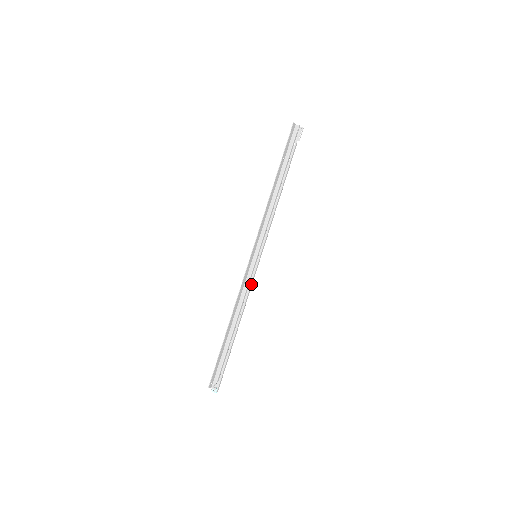
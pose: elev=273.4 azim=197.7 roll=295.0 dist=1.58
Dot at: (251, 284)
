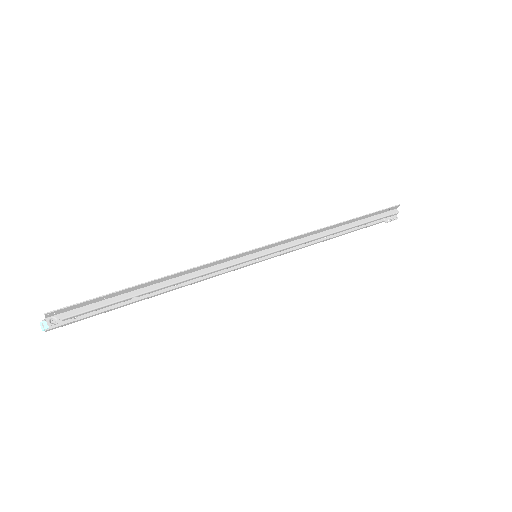
Dot at: (222, 273)
